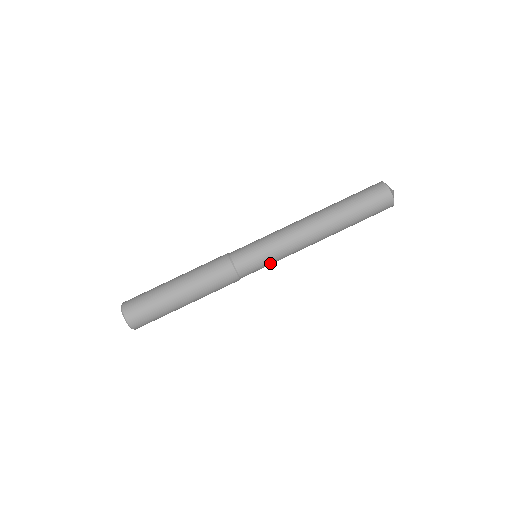
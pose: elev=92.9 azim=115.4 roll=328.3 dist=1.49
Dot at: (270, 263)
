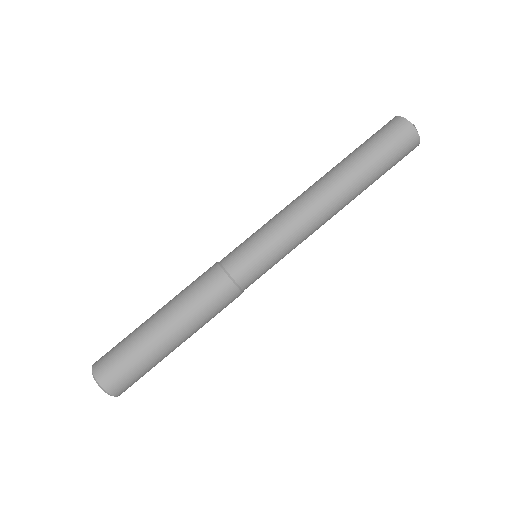
Dot at: (278, 261)
